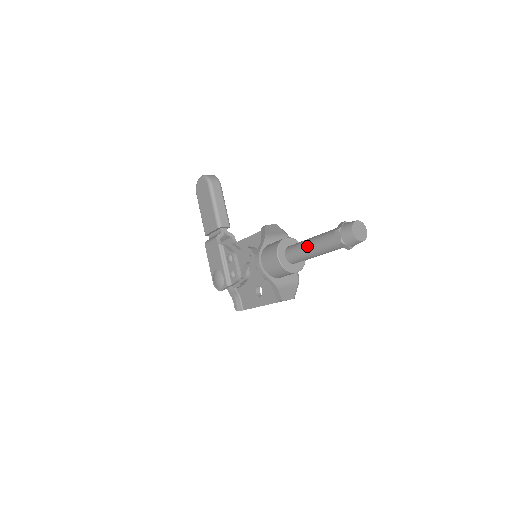
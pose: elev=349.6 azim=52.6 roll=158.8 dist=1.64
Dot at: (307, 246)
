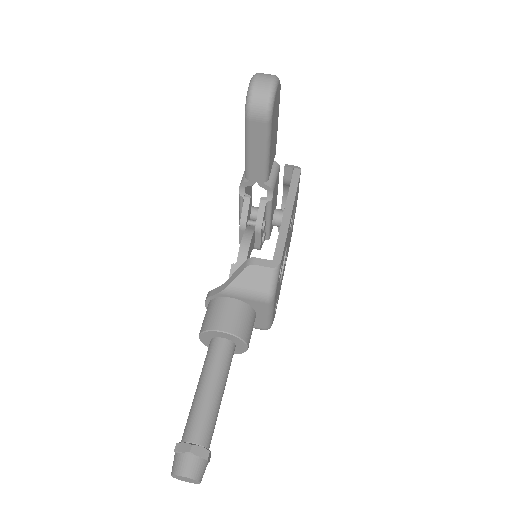
Dot at: (197, 385)
